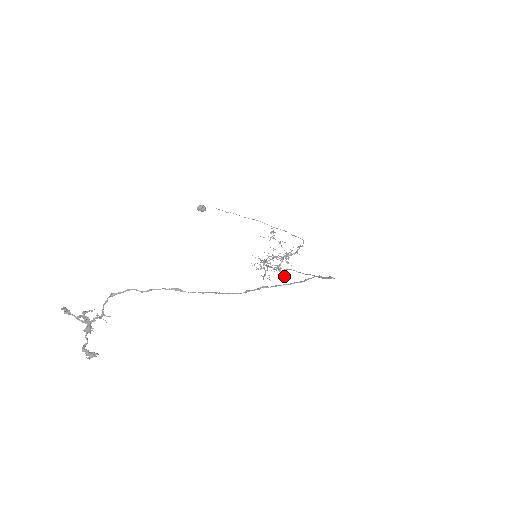
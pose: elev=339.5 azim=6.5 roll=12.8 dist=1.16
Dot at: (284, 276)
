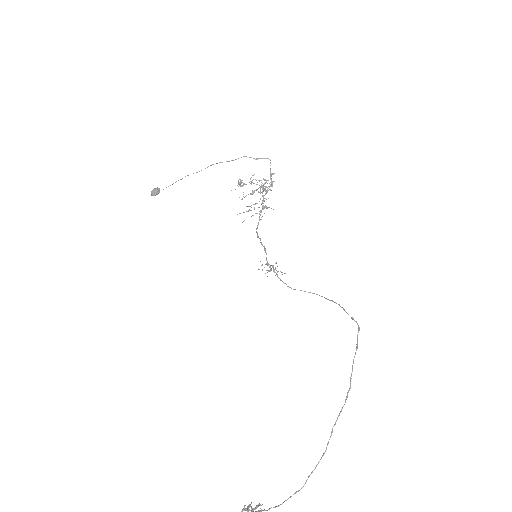
Dot at: occluded
